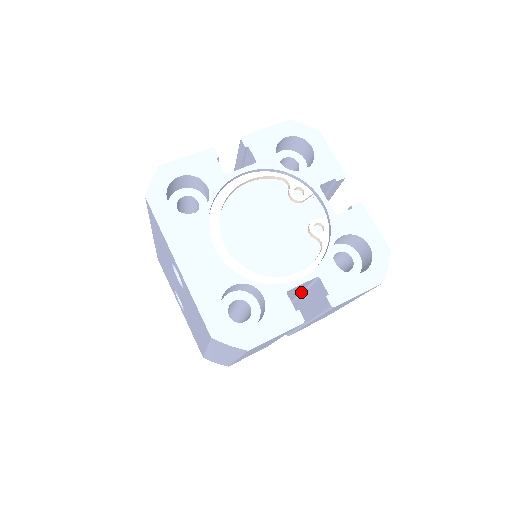
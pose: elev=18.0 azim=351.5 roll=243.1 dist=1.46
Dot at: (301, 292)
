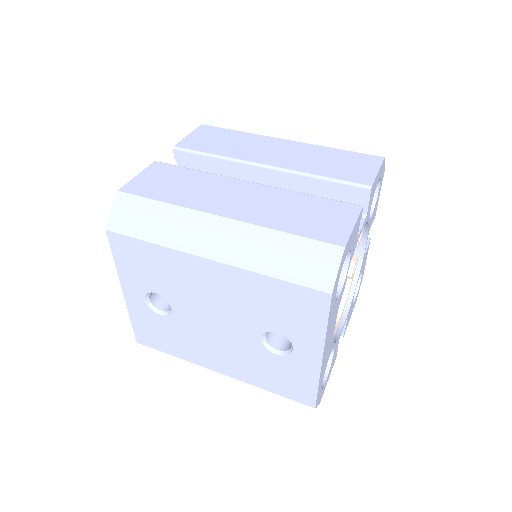
Dot at: occluded
